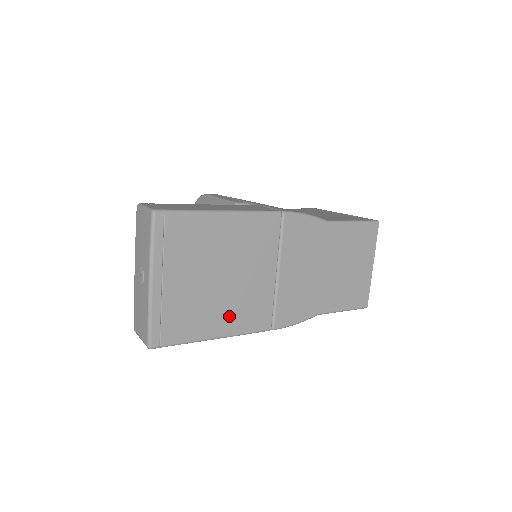
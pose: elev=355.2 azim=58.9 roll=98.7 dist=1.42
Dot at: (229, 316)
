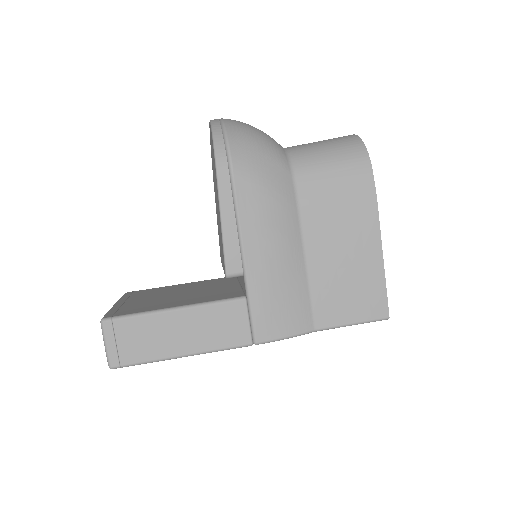
Dot at: occluded
